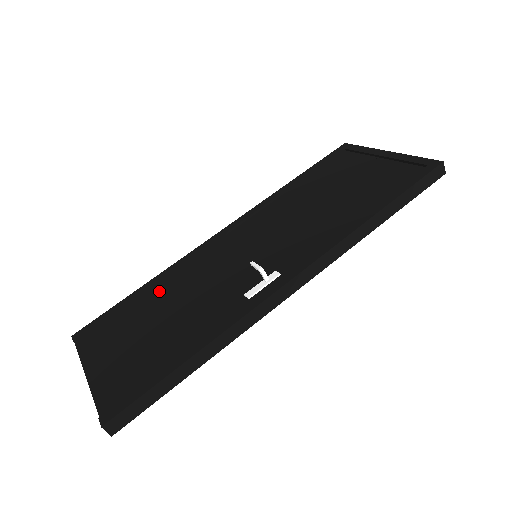
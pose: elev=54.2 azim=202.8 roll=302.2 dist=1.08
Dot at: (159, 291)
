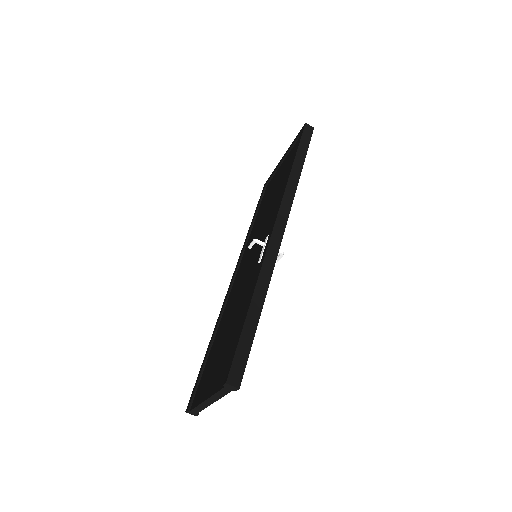
Dot at: (219, 332)
